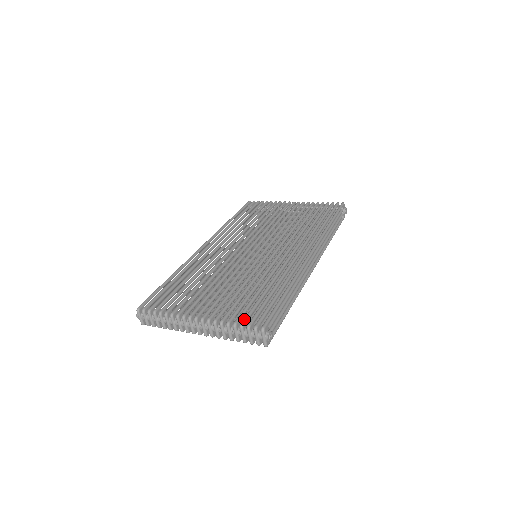
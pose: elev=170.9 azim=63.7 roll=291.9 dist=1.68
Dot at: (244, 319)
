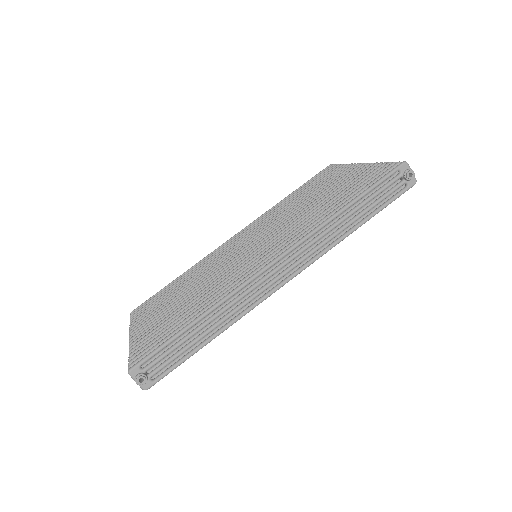
Dot at: (135, 352)
